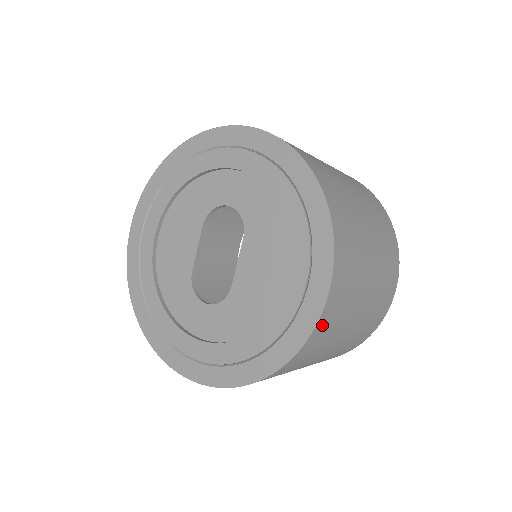
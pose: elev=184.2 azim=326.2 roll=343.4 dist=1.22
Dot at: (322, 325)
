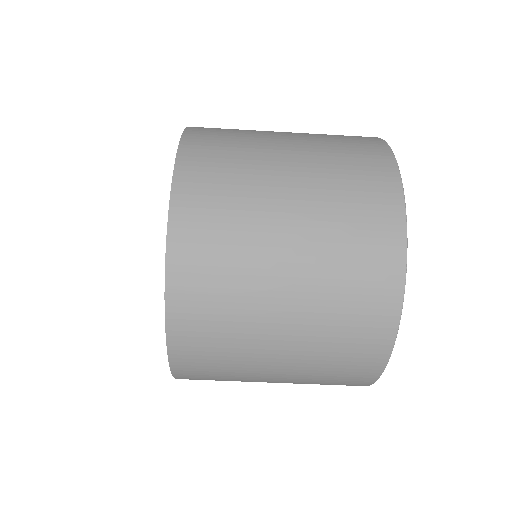
Dot at: occluded
